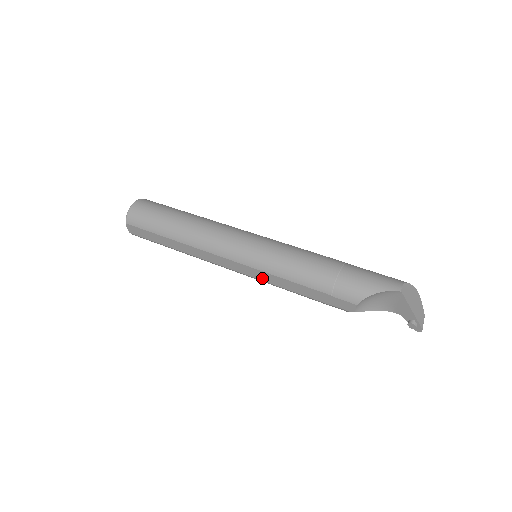
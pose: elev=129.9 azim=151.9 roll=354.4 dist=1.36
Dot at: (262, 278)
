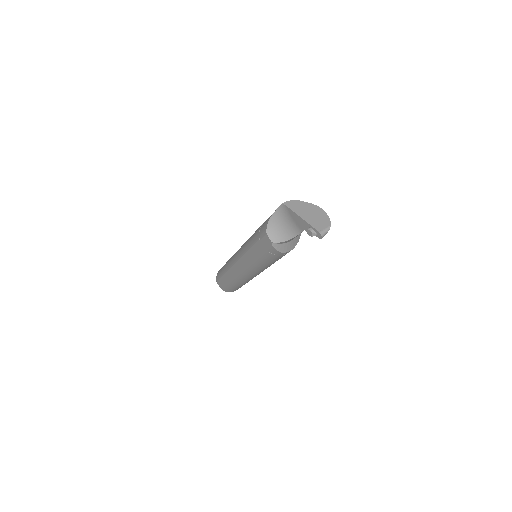
Dot at: (248, 263)
